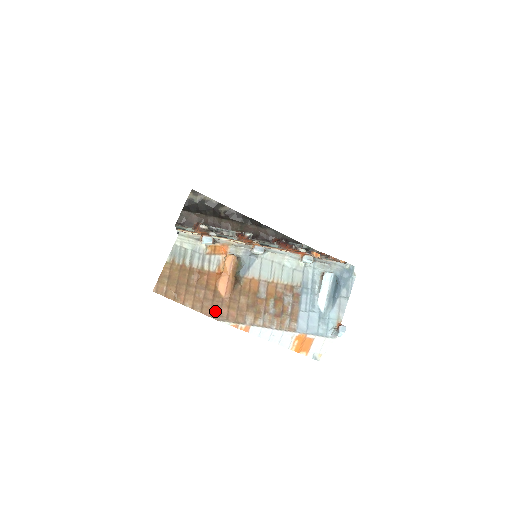
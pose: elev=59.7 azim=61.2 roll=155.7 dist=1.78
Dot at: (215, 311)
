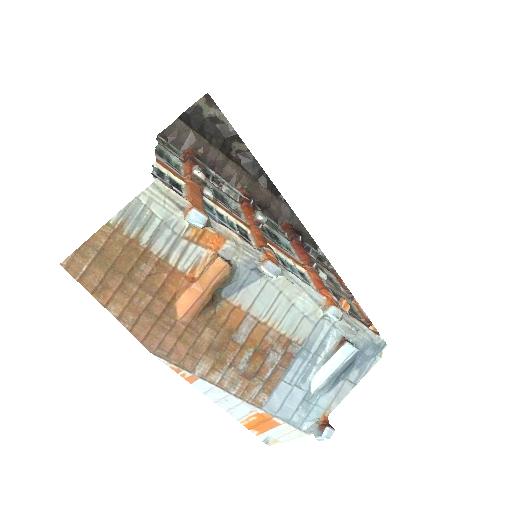
Dot at: (154, 336)
